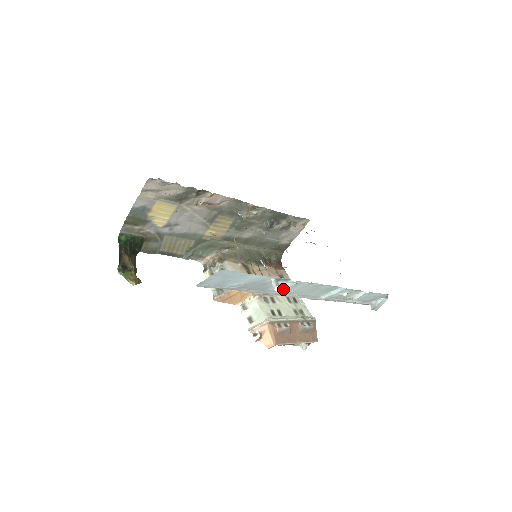
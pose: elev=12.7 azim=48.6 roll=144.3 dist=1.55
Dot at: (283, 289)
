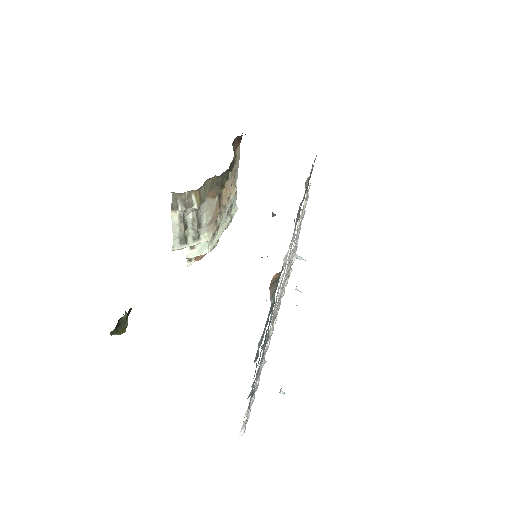
Dot at: occluded
